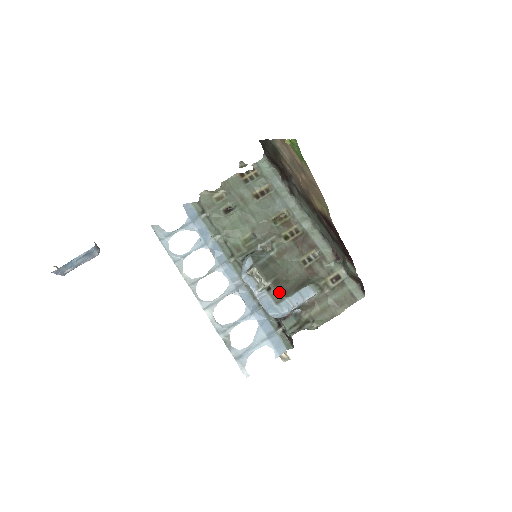
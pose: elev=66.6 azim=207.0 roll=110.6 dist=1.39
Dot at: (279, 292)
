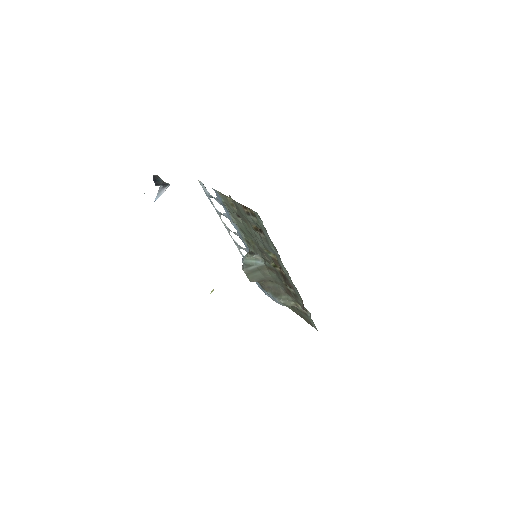
Dot at: (263, 286)
